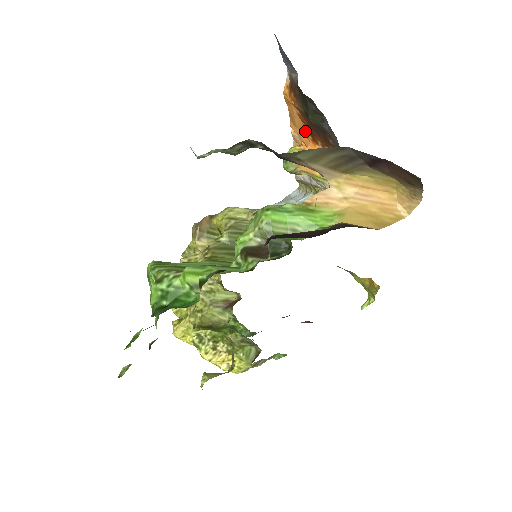
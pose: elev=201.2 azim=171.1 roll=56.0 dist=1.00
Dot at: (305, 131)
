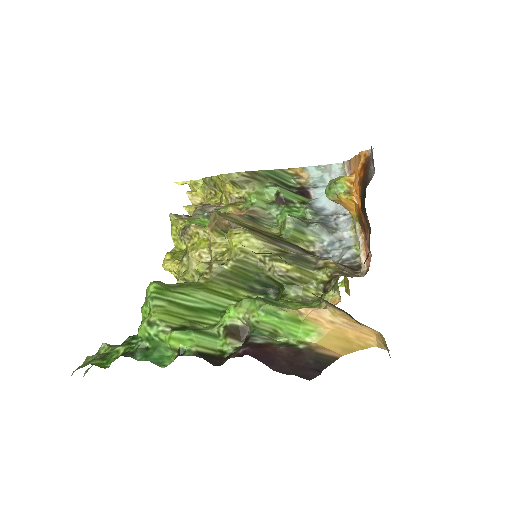
Dot at: occluded
